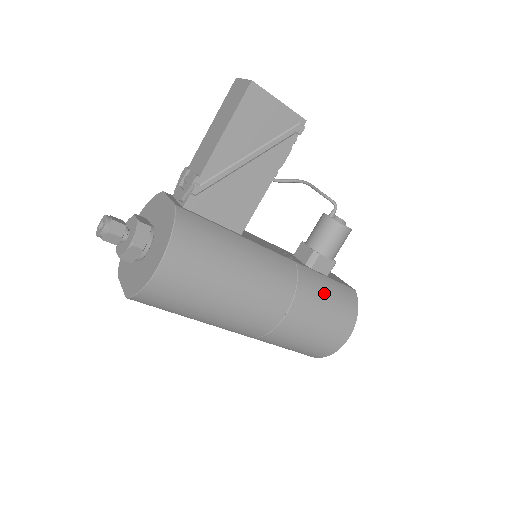
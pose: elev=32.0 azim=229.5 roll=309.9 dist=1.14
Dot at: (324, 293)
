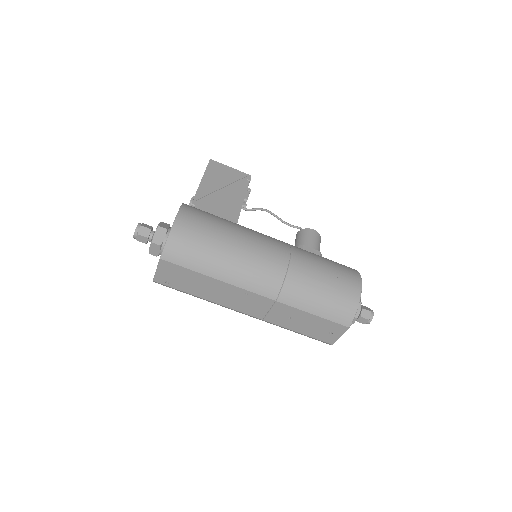
Dot at: (318, 255)
